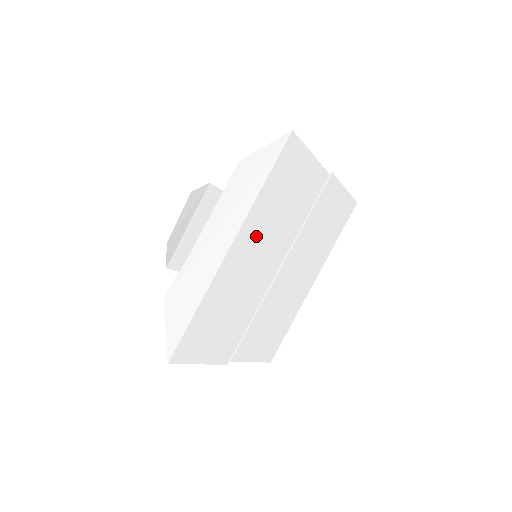
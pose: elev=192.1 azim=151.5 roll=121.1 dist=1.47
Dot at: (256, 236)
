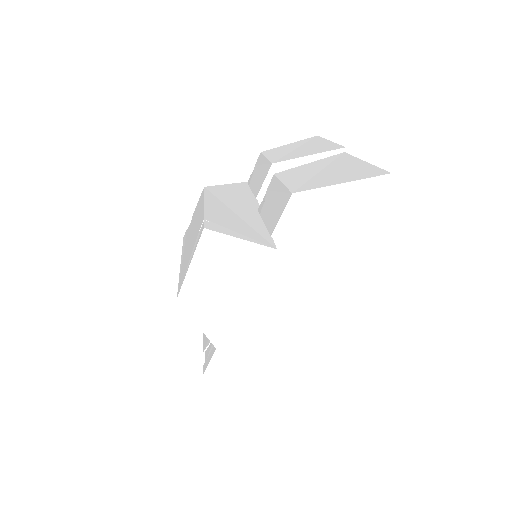
Dot at: occluded
